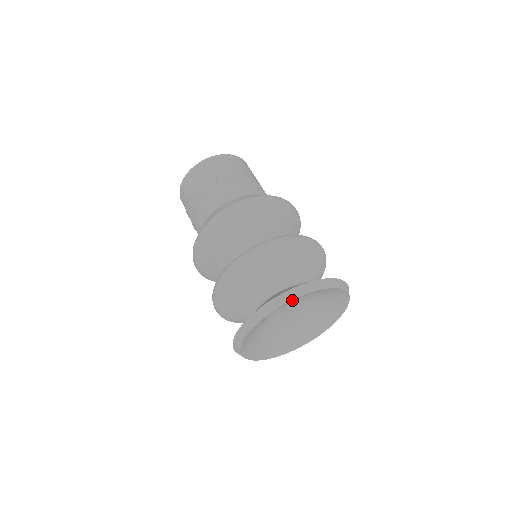
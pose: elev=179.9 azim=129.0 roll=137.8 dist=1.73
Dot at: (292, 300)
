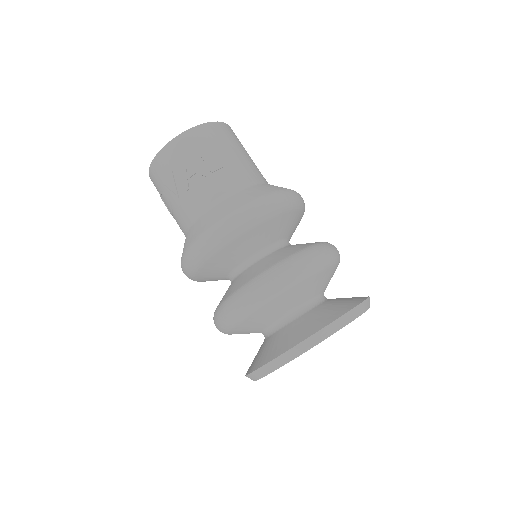
Dot at: occluded
